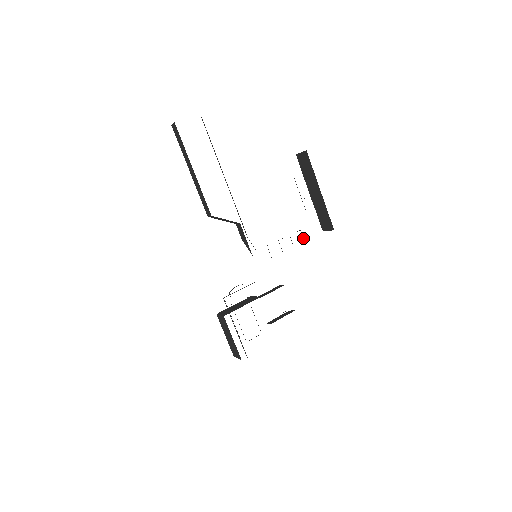
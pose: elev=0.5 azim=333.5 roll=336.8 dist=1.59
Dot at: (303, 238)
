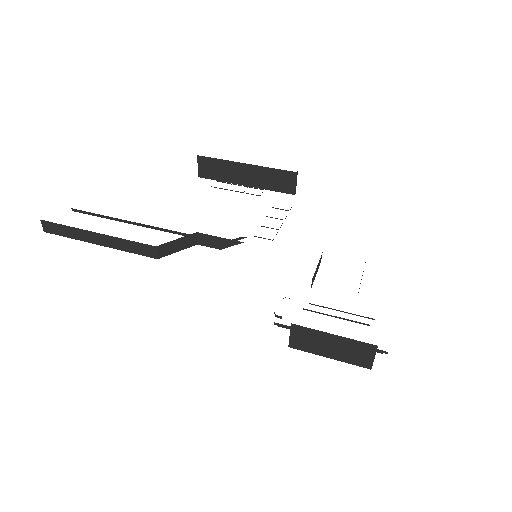
Dot at: occluded
